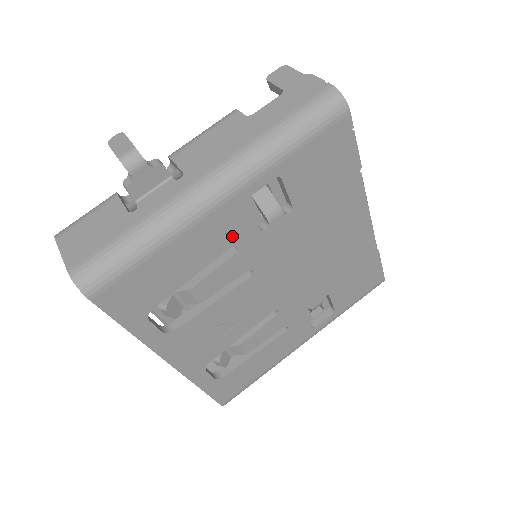
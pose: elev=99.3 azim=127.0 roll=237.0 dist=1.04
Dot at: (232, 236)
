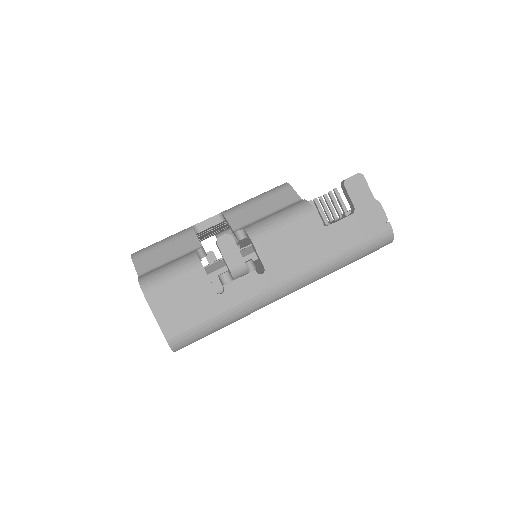
Dot at: occluded
